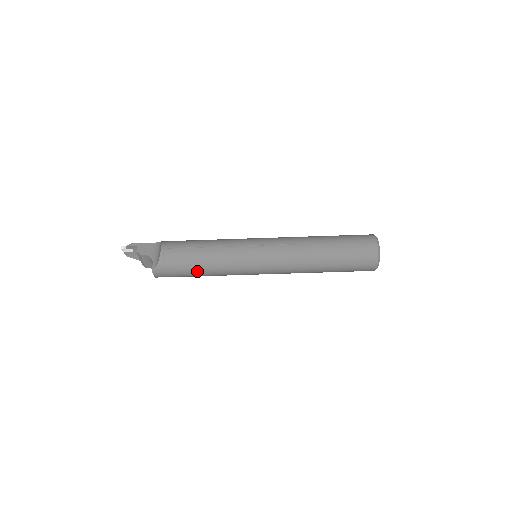
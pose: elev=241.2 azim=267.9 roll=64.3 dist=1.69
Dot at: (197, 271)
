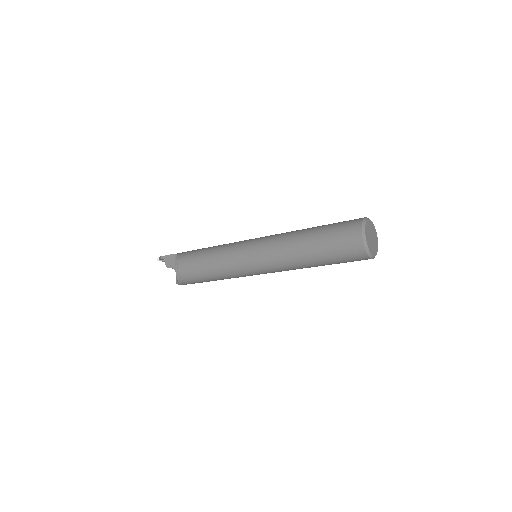
Dot at: (209, 280)
